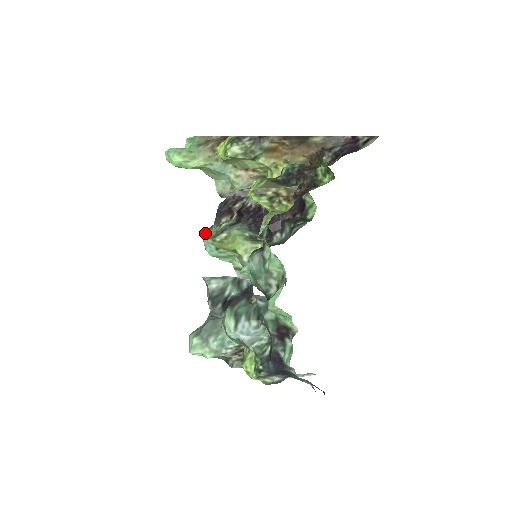
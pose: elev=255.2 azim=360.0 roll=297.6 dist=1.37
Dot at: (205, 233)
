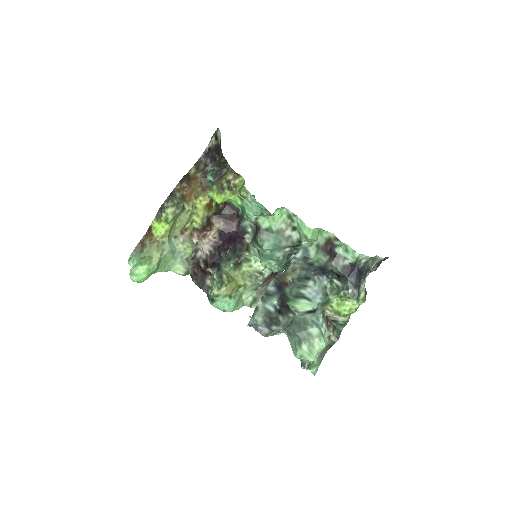
Dot at: (212, 298)
